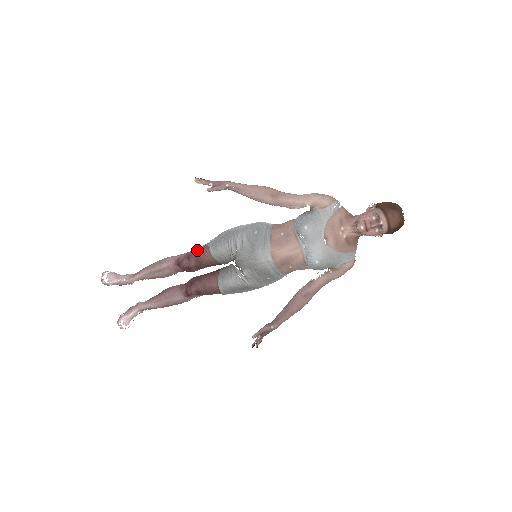
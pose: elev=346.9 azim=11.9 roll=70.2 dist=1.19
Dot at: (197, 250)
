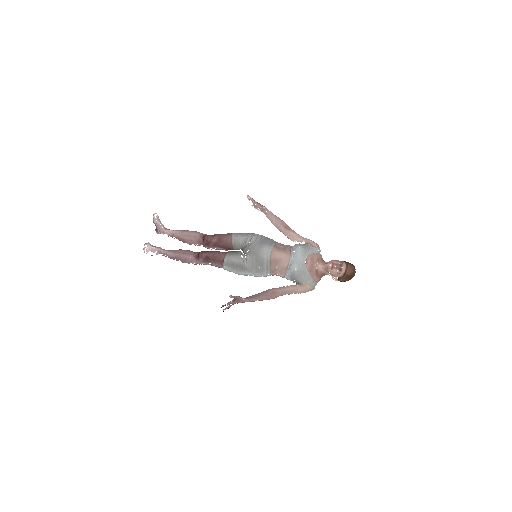
Dot at: occluded
